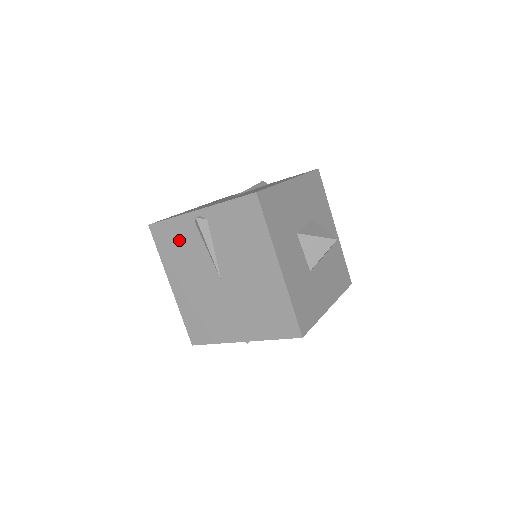
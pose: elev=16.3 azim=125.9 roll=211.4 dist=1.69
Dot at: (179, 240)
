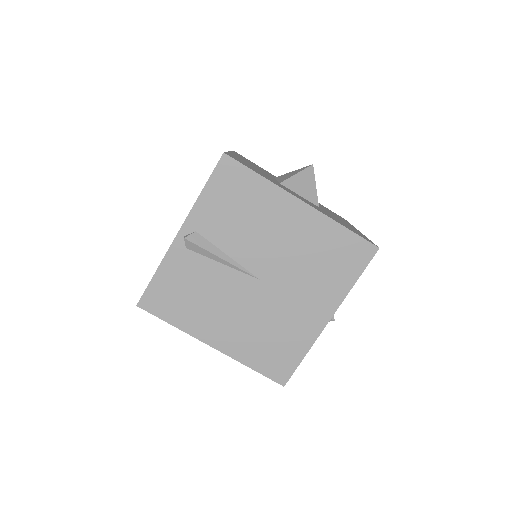
Dot at: (183, 285)
